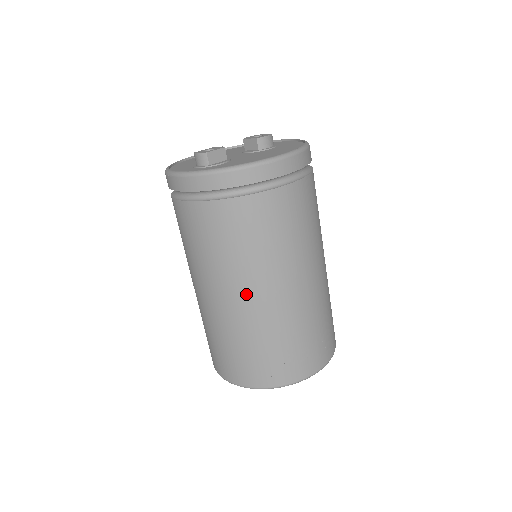
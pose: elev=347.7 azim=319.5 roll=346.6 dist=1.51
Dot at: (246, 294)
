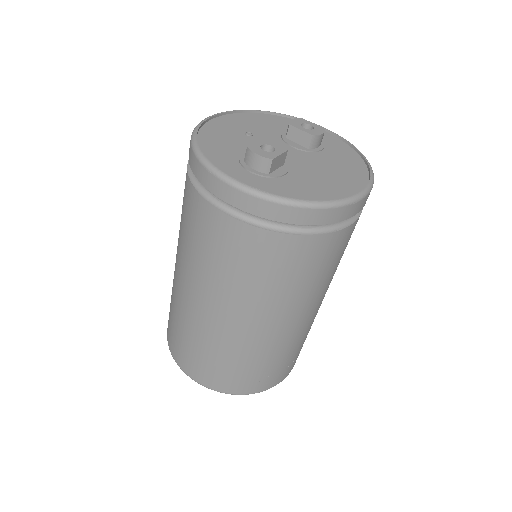
Dot at: (264, 322)
